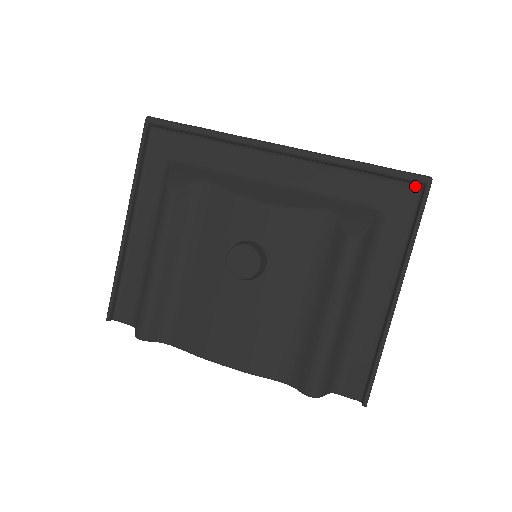
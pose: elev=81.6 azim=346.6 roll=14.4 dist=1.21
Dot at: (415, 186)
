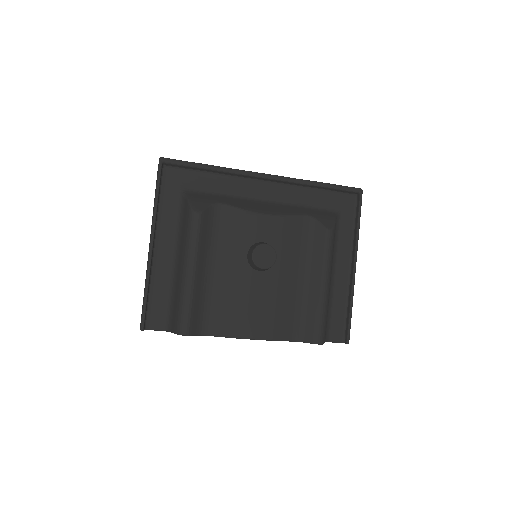
Dot at: (352, 195)
